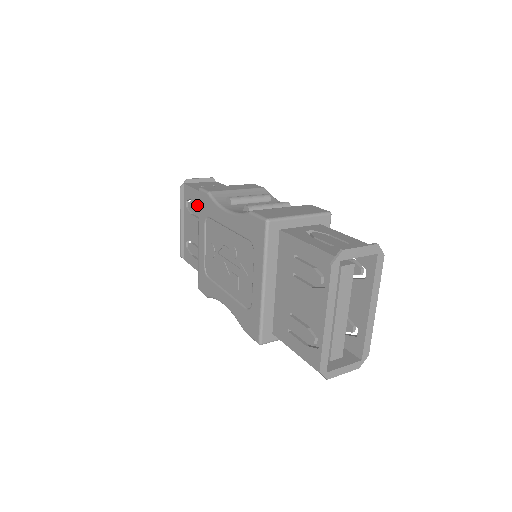
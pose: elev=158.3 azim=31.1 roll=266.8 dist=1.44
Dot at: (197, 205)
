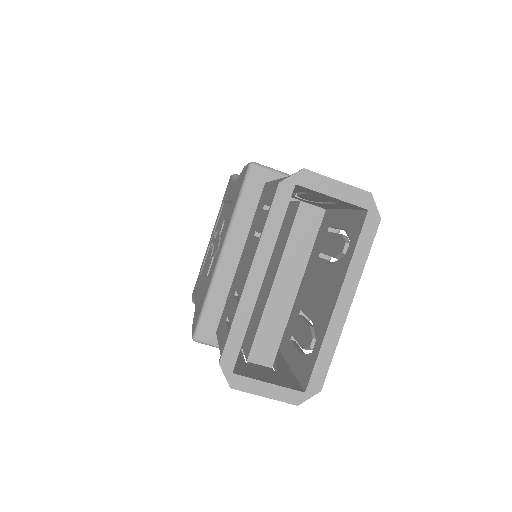
Dot at: occluded
